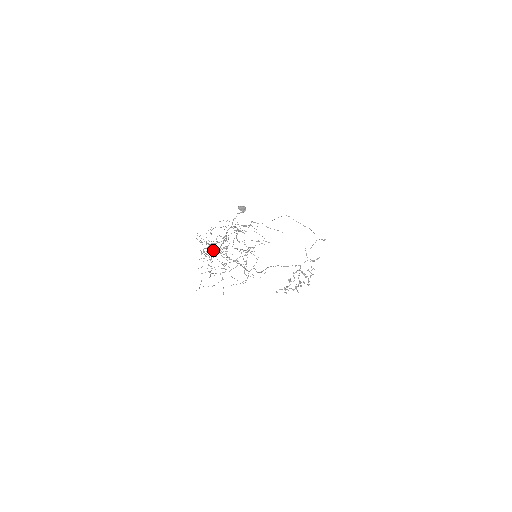
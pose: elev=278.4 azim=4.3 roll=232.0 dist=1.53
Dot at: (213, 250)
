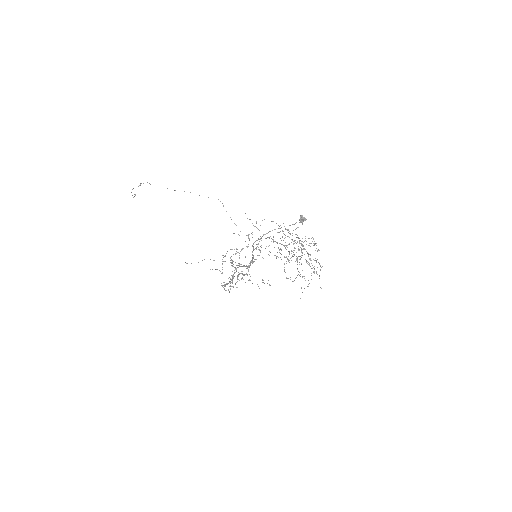
Dot at: occluded
